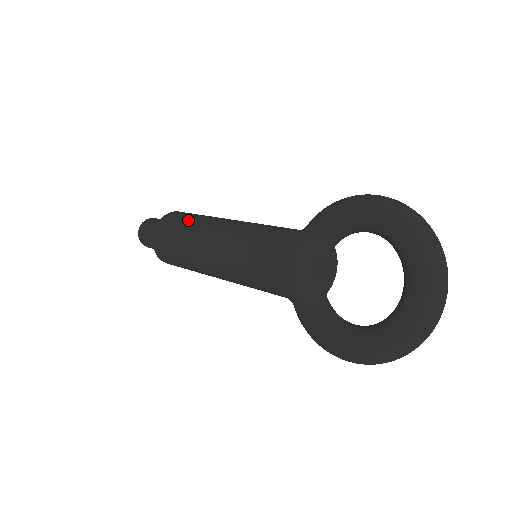
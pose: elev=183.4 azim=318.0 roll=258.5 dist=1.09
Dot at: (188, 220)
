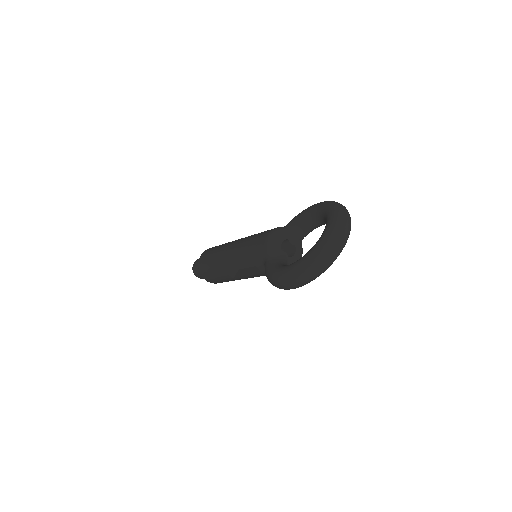
Dot at: occluded
